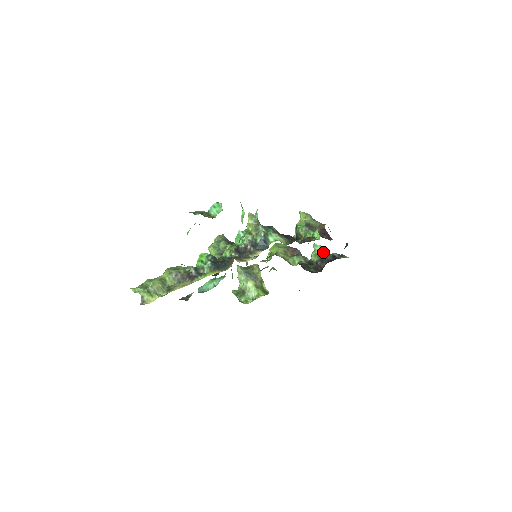
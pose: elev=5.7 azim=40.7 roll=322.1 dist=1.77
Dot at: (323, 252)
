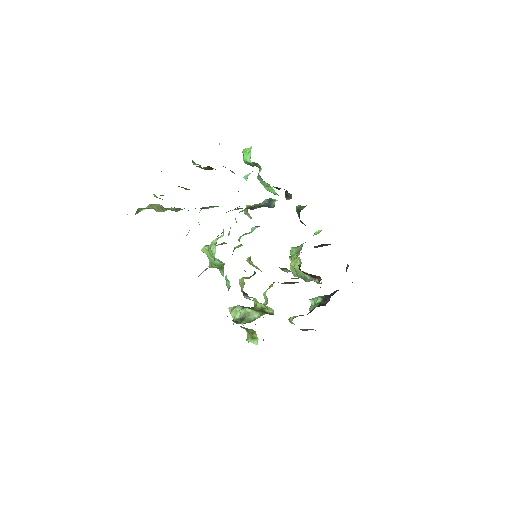
Dot at: occluded
